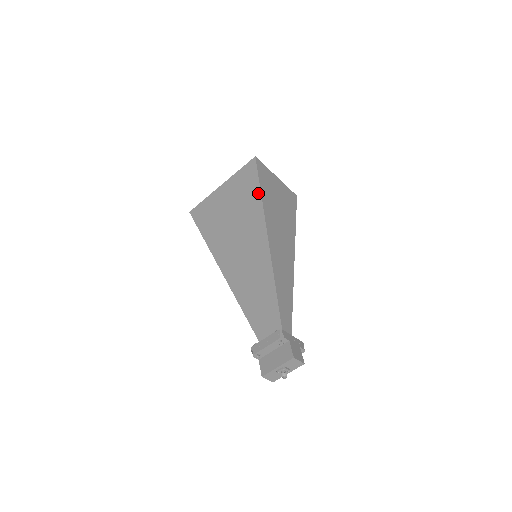
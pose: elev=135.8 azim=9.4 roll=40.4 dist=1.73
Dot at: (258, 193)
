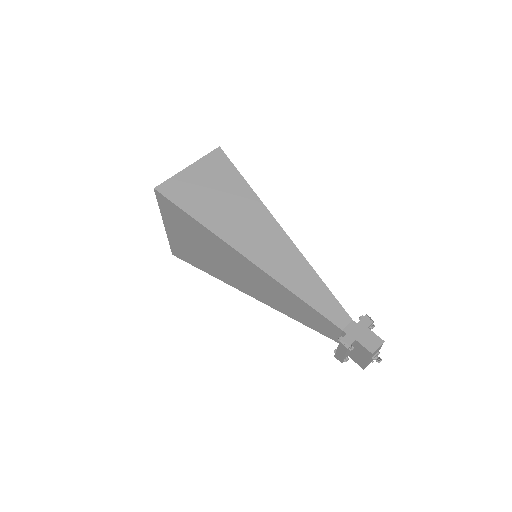
Dot at: (196, 223)
